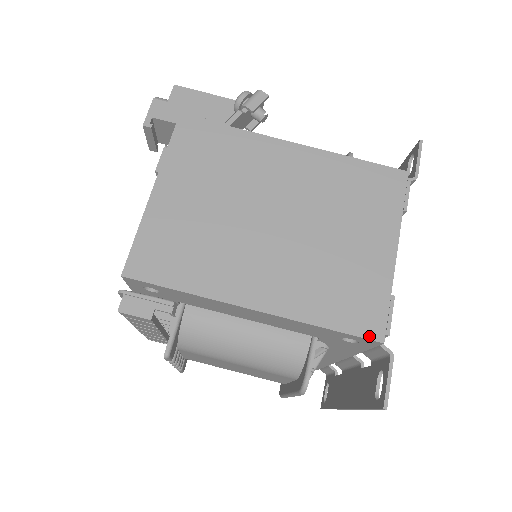
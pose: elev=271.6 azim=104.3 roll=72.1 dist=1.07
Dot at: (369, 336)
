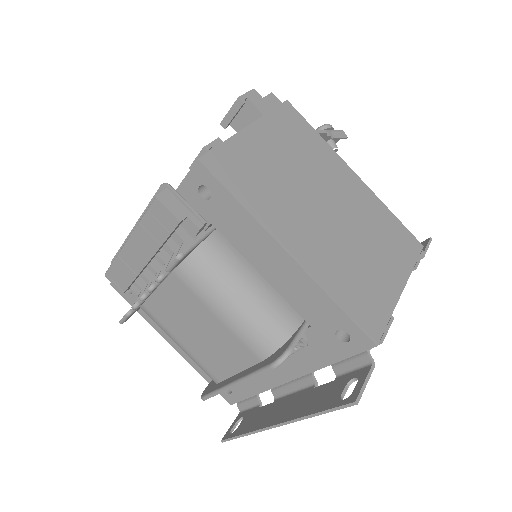
Dot at: (368, 333)
